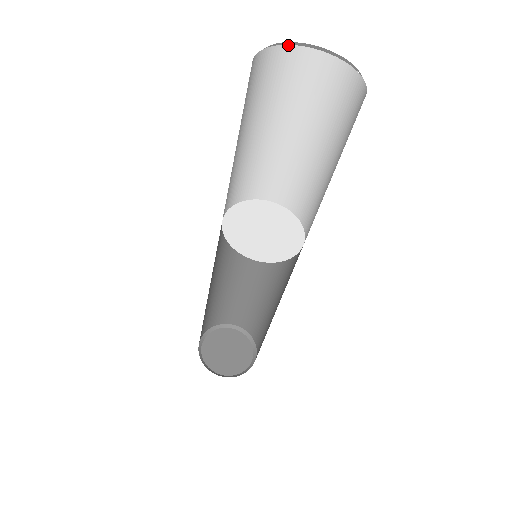
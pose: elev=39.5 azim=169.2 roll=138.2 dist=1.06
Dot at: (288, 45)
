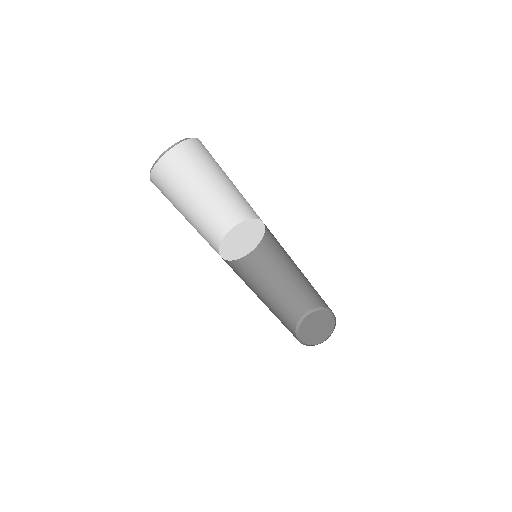
Dot at: (168, 151)
